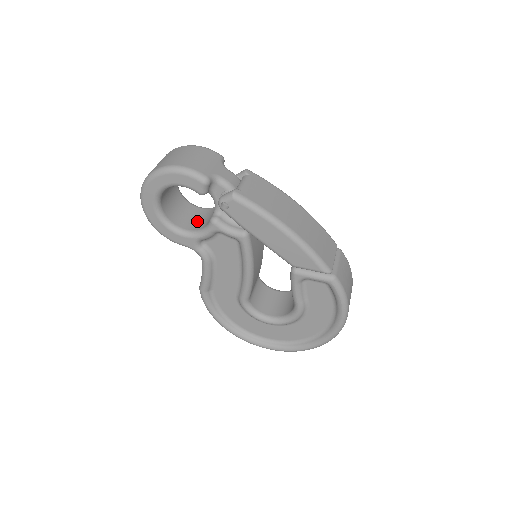
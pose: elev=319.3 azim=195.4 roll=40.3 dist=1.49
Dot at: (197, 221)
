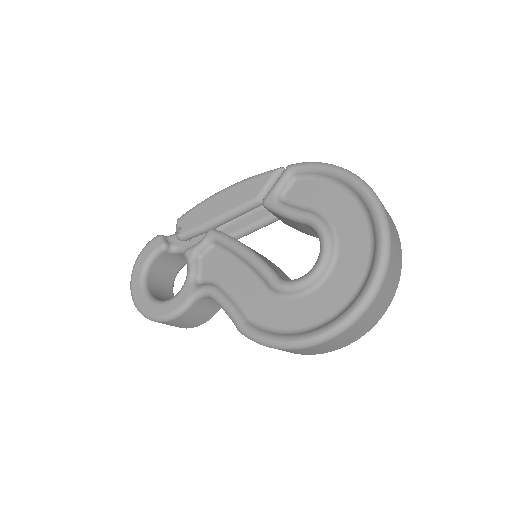
Dot at: occluded
